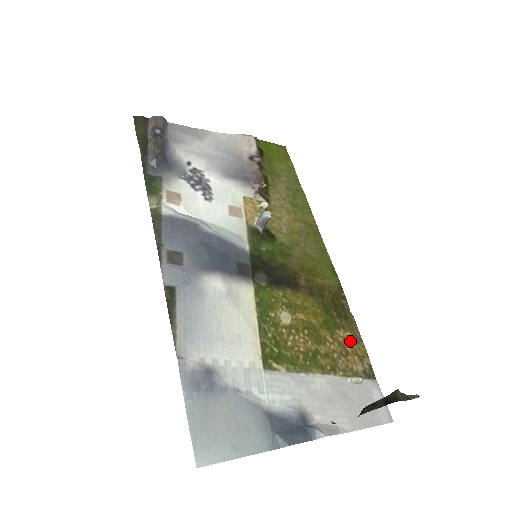
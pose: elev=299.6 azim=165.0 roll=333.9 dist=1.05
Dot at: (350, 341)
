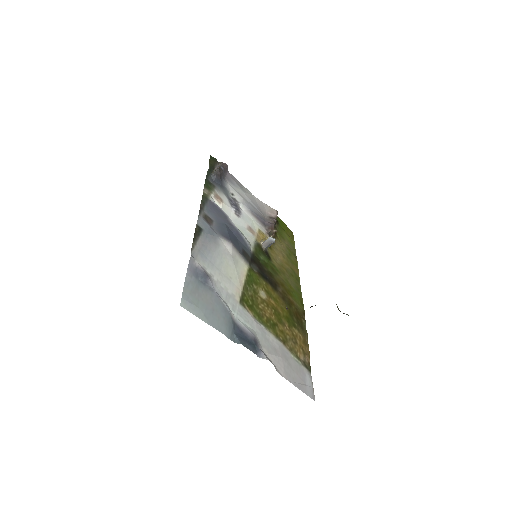
Dot at: (300, 339)
